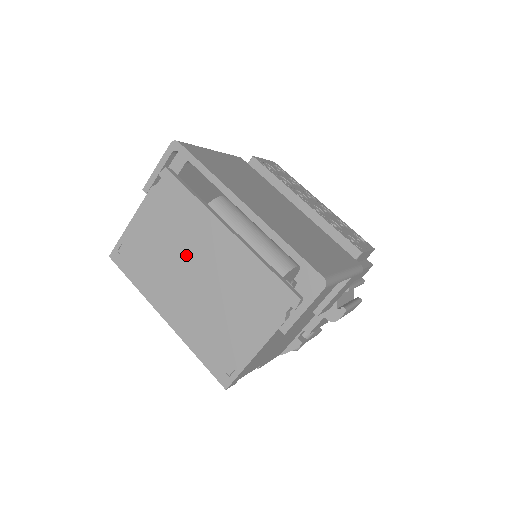
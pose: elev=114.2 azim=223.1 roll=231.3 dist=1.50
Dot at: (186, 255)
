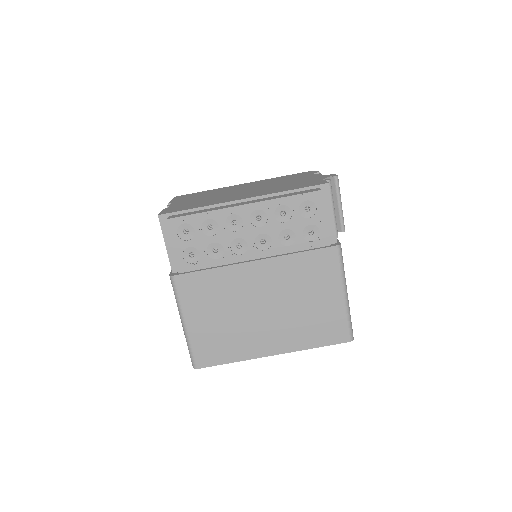
Dot at: occluded
